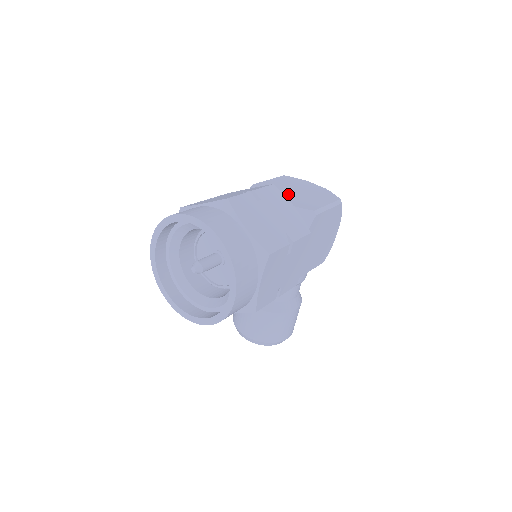
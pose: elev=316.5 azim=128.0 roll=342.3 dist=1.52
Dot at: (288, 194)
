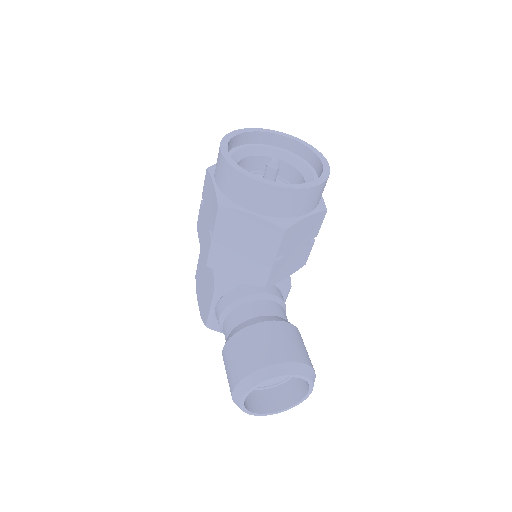
Dot at: occluded
